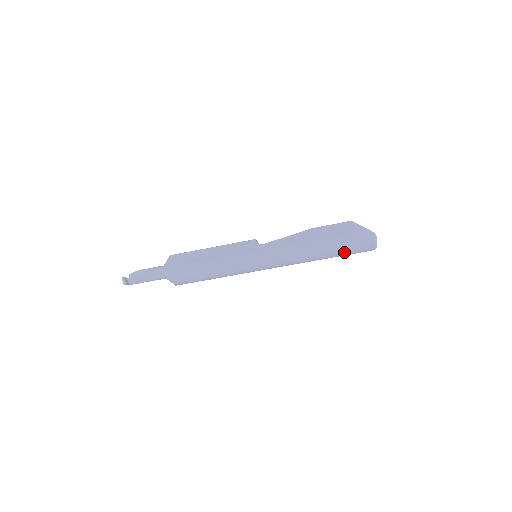
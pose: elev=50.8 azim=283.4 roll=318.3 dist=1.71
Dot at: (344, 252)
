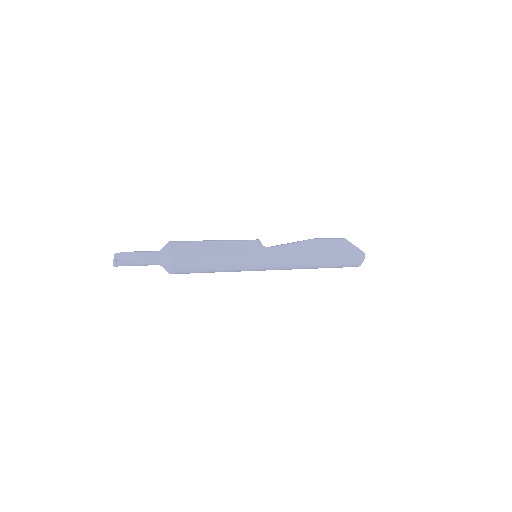
Dot at: (336, 266)
